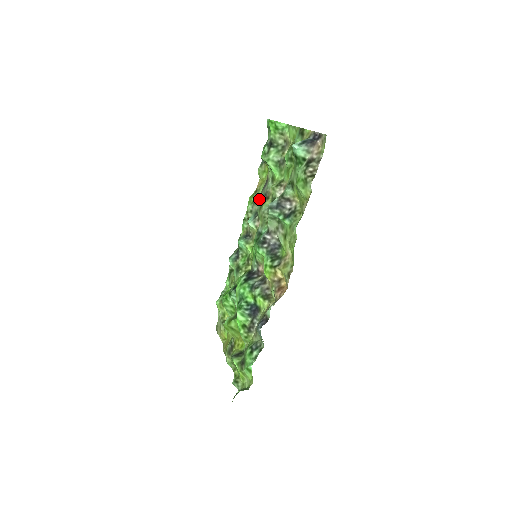
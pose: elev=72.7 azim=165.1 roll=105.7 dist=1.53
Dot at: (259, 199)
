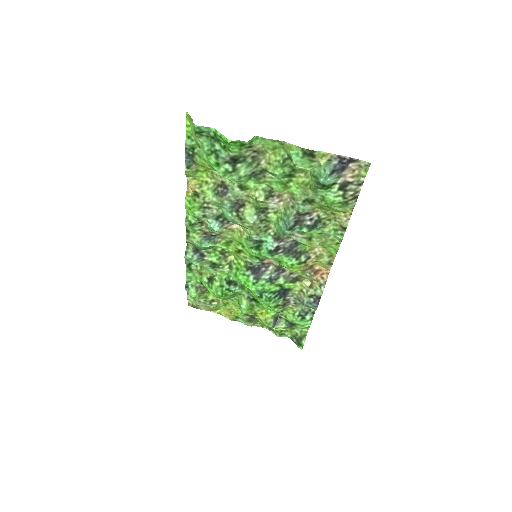
Dot at: (214, 204)
